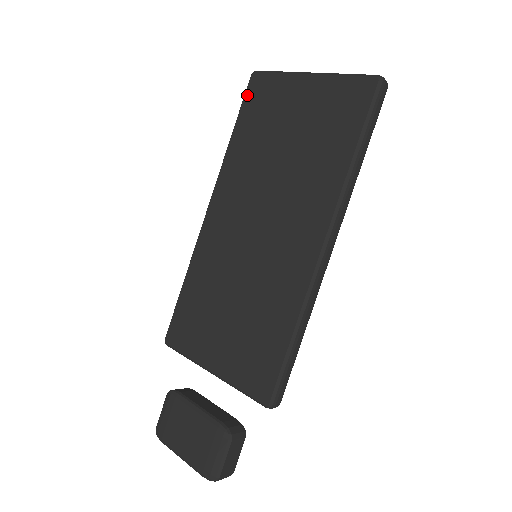
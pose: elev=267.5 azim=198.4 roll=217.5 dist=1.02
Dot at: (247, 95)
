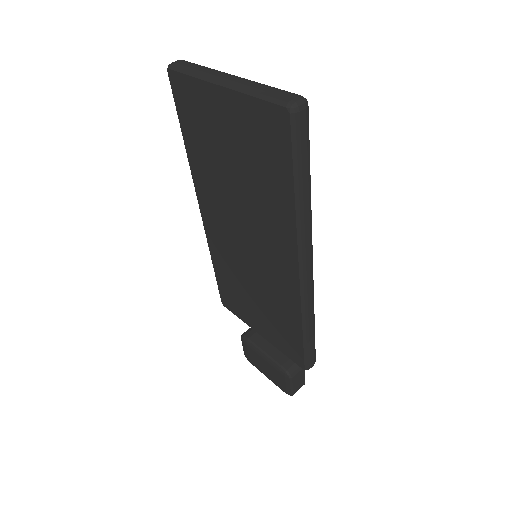
Dot at: (175, 98)
